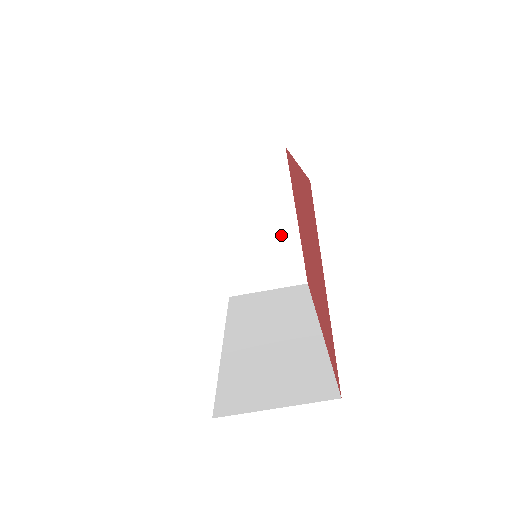
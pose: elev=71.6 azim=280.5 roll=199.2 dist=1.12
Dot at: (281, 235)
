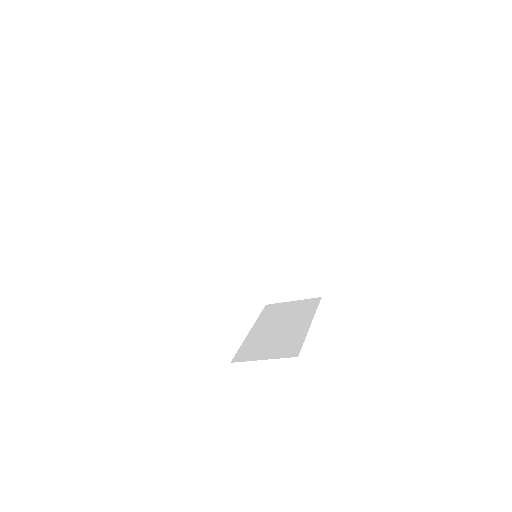
Dot at: occluded
